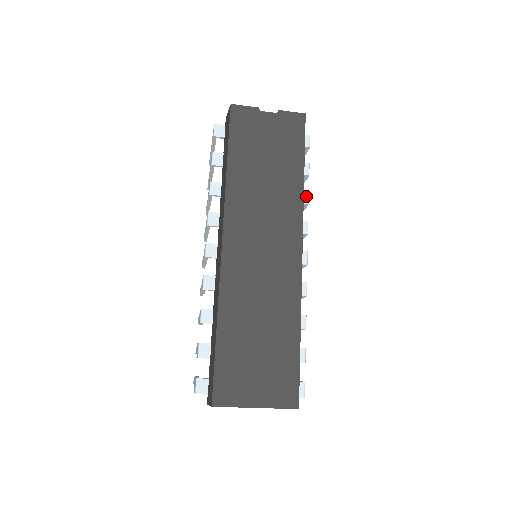
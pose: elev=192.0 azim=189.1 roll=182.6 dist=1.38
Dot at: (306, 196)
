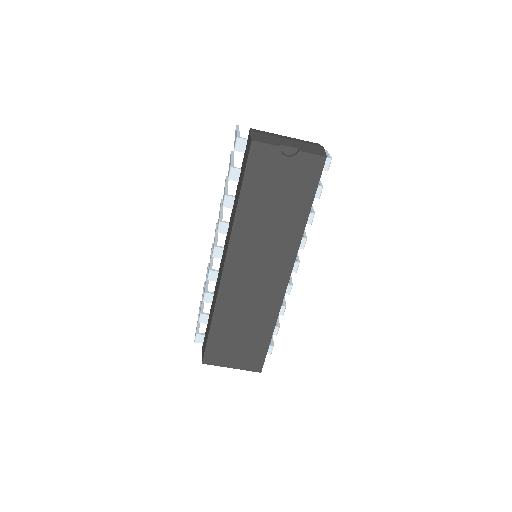
Dot at: (311, 217)
